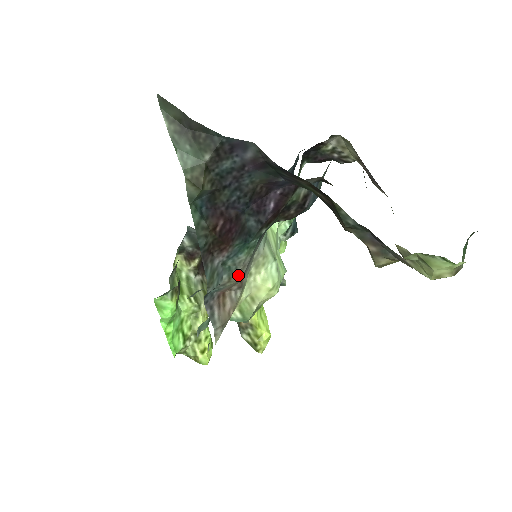
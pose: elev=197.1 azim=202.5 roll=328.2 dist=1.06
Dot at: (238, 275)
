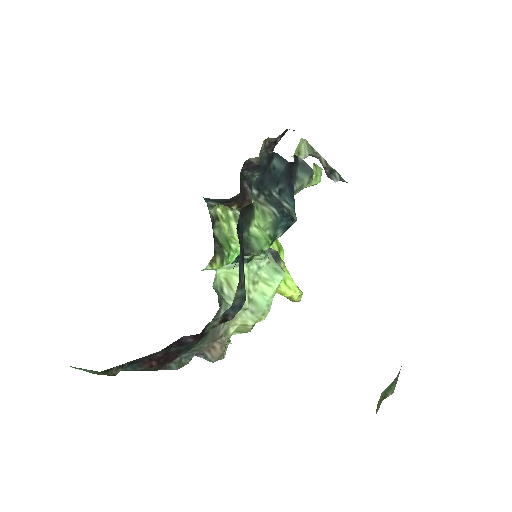
Dot at: (206, 347)
